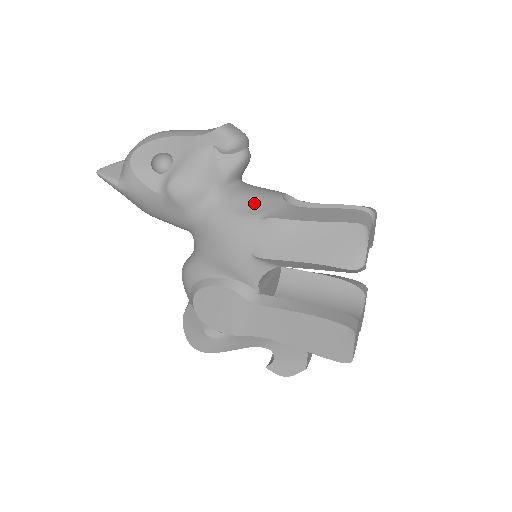
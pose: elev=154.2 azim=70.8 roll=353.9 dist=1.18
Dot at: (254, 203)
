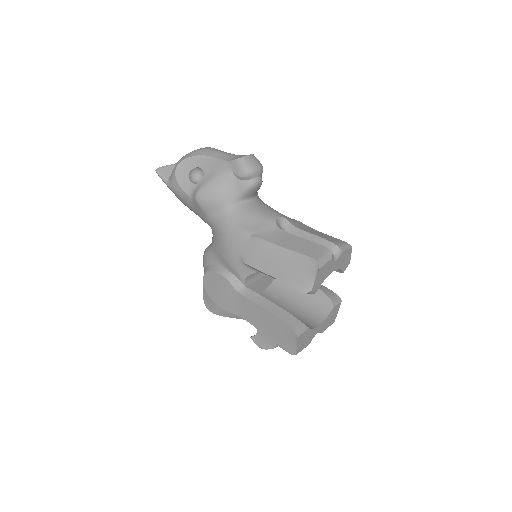
Dot at: (252, 221)
